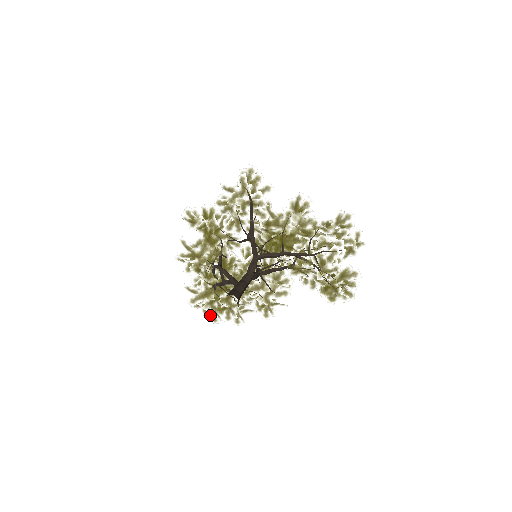
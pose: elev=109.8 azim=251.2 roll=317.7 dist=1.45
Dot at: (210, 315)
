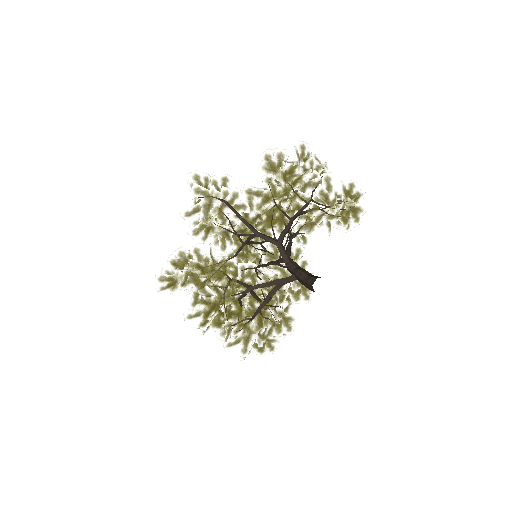
Dot at: (265, 349)
